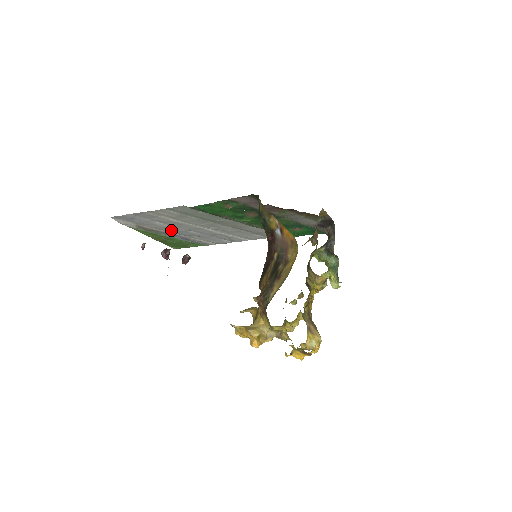
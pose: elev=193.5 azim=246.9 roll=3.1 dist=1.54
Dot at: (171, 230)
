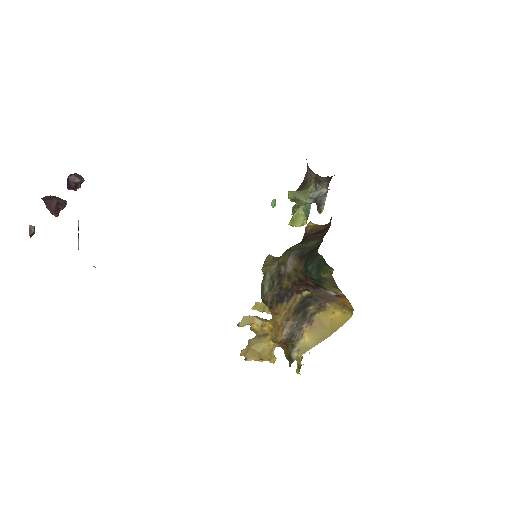
Dot at: occluded
